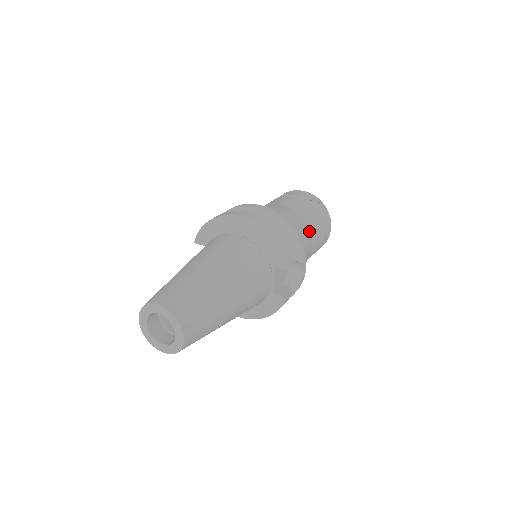
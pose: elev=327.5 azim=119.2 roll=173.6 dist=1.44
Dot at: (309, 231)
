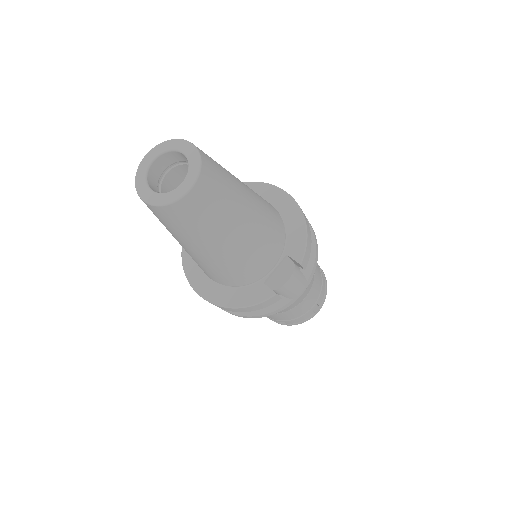
Dot at: (313, 279)
